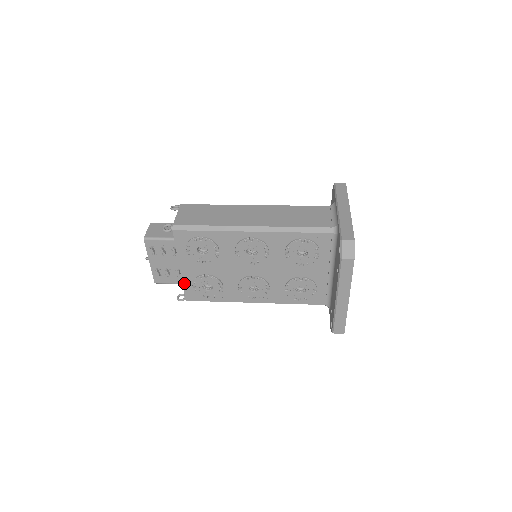
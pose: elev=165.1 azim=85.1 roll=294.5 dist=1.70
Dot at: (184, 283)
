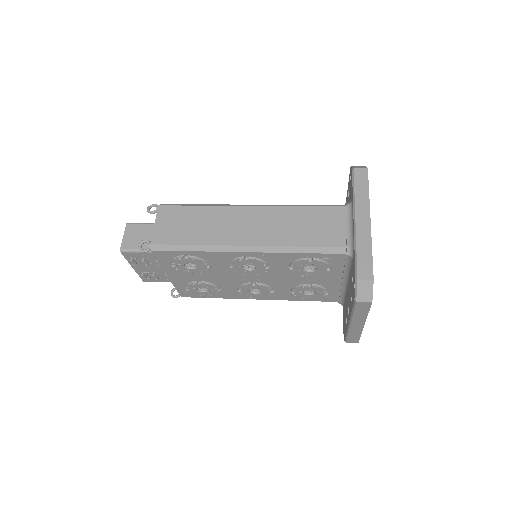
Dot at: (176, 286)
